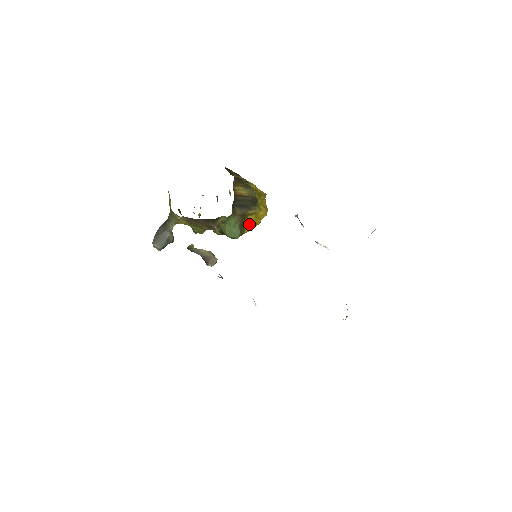
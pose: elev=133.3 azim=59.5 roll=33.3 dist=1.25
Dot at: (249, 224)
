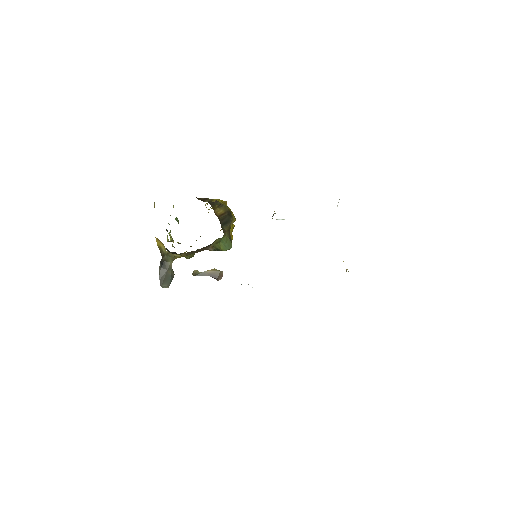
Dot at: (231, 232)
